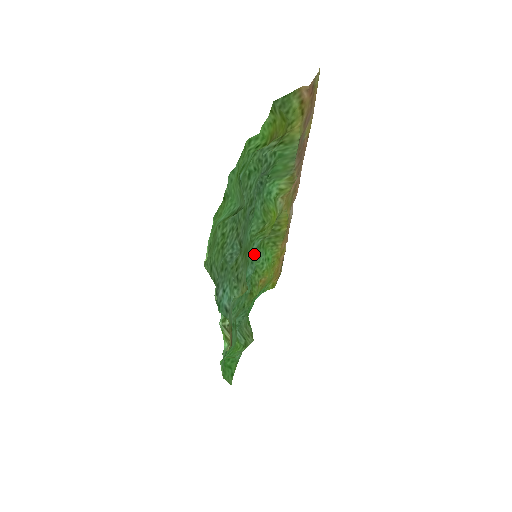
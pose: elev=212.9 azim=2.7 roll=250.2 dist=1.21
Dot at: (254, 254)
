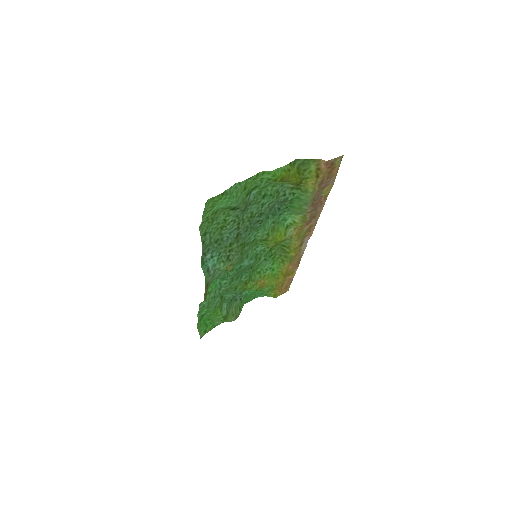
Dot at: (262, 258)
